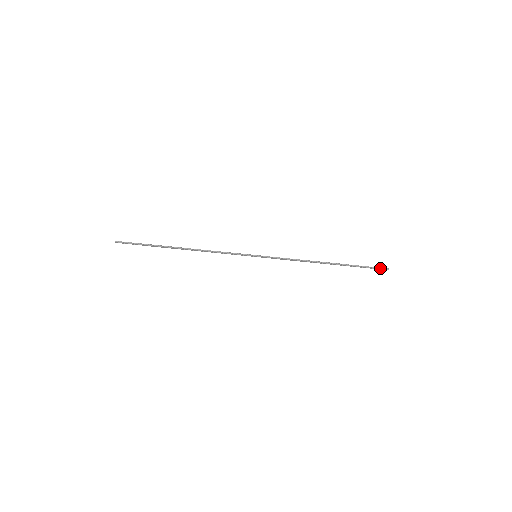
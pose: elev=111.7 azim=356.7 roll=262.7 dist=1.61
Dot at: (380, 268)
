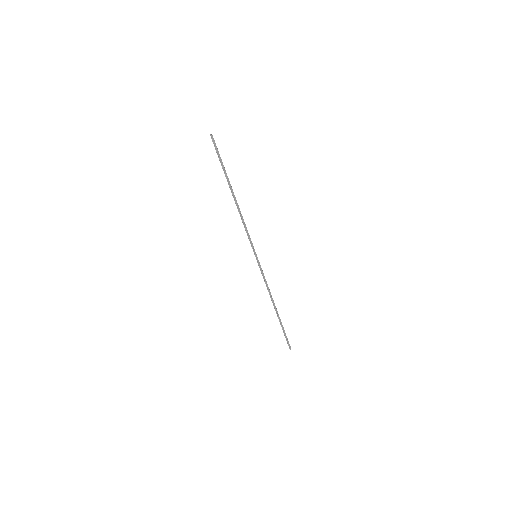
Dot at: occluded
